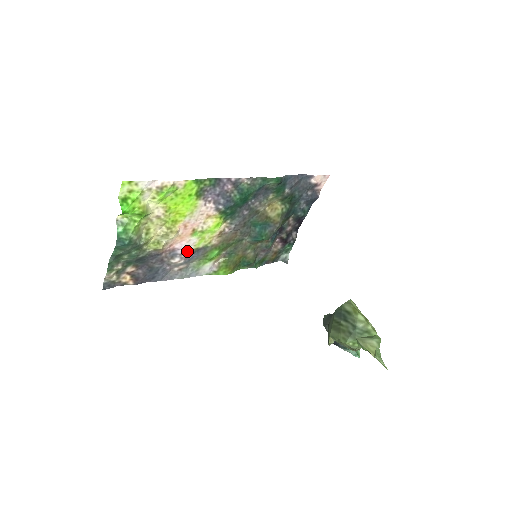
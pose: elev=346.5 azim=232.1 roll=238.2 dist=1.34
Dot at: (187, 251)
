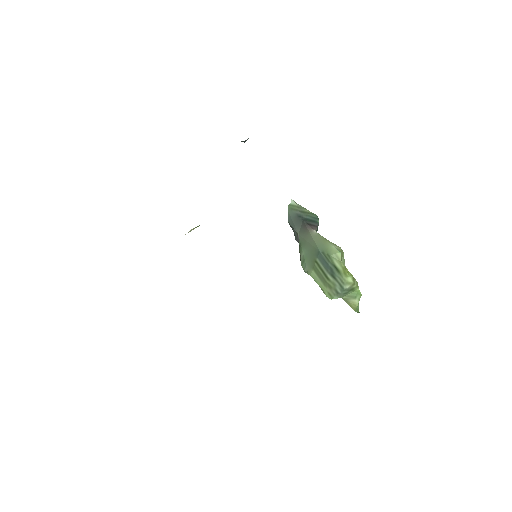
Dot at: occluded
